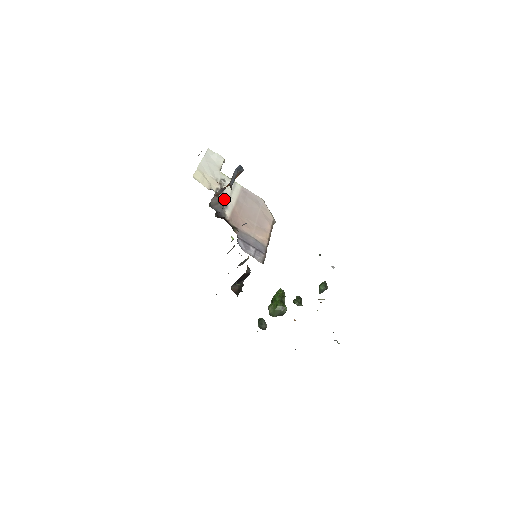
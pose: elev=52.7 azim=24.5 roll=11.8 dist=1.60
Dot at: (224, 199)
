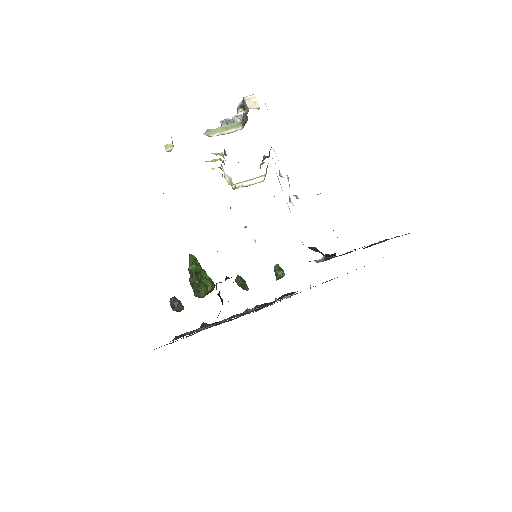
Dot at: occluded
